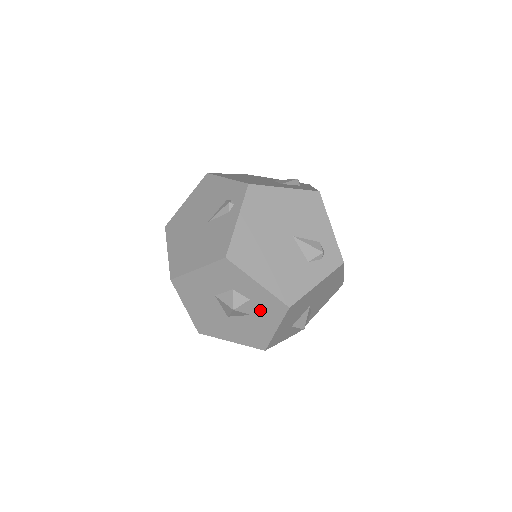
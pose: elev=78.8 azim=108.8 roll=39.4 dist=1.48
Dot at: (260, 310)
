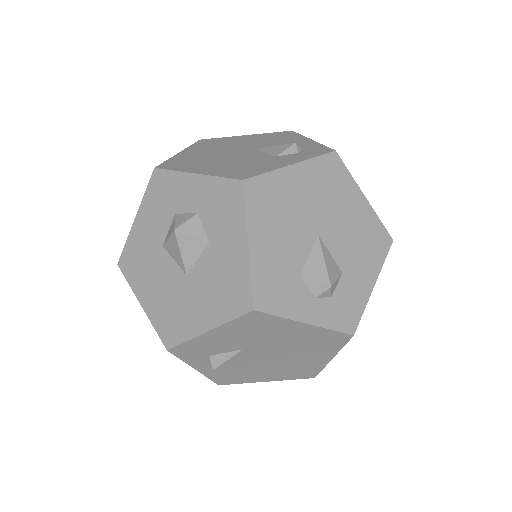
Dot at: (215, 222)
